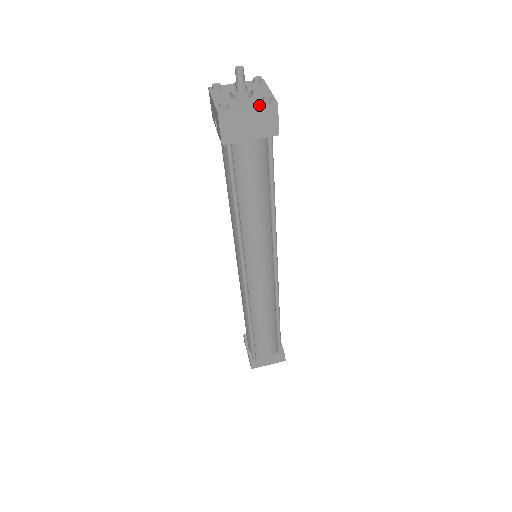
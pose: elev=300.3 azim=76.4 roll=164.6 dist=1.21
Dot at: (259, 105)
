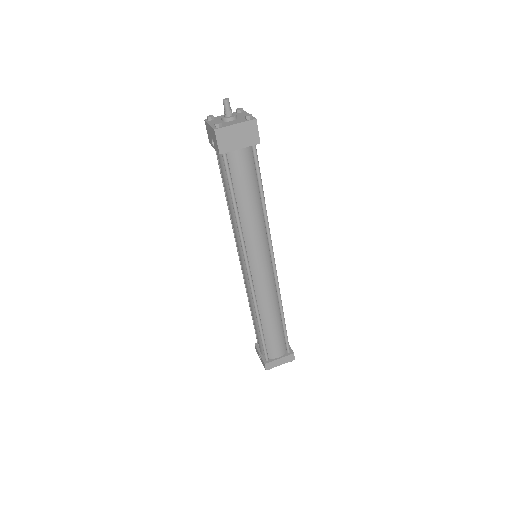
Dot at: (243, 121)
